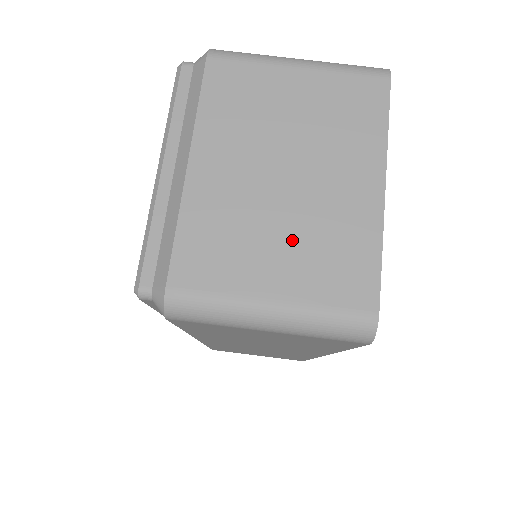
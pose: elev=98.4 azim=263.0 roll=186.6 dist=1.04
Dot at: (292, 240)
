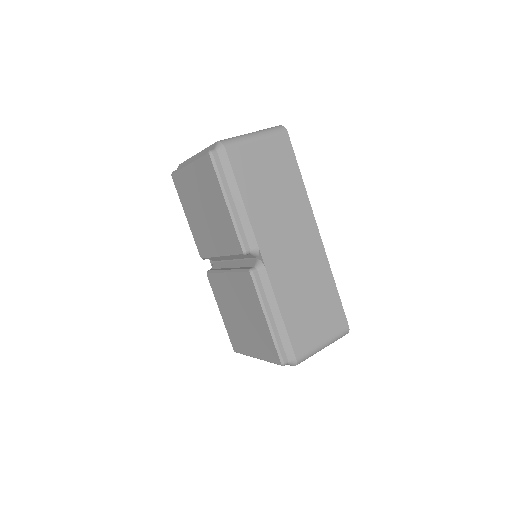
Dot at: occluded
